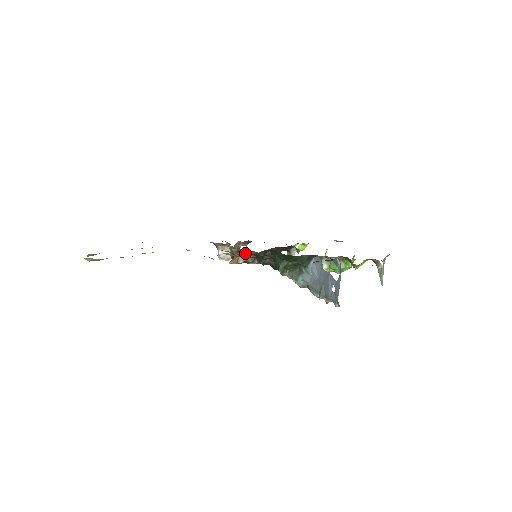
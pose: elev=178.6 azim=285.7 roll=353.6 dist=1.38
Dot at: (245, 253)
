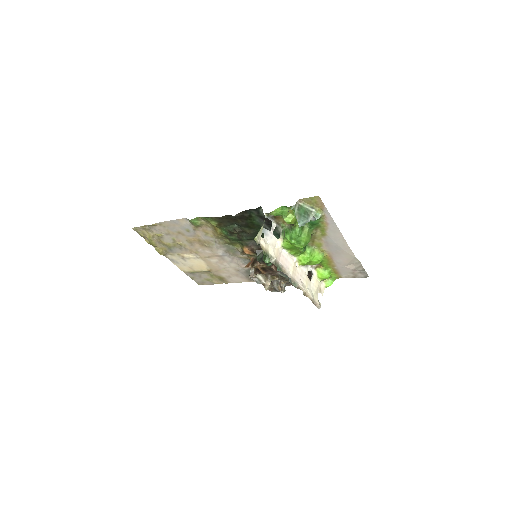
Dot at: (254, 259)
